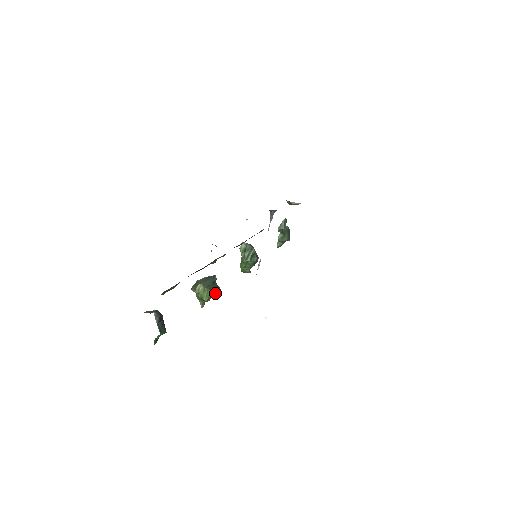
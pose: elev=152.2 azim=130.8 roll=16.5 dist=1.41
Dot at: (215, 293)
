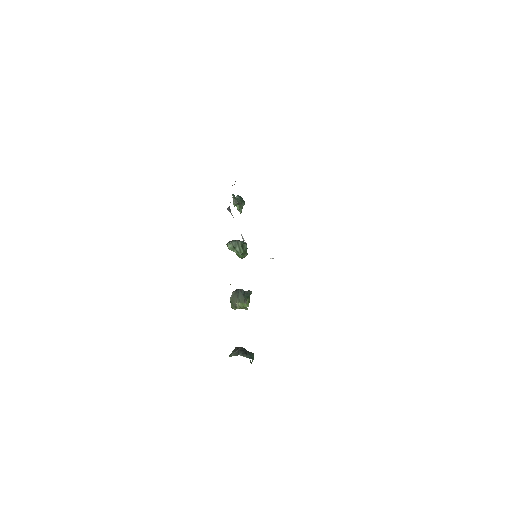
Dot at: (249, 297)
